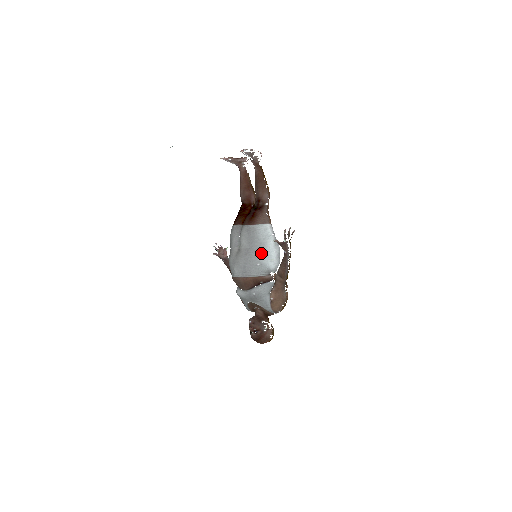
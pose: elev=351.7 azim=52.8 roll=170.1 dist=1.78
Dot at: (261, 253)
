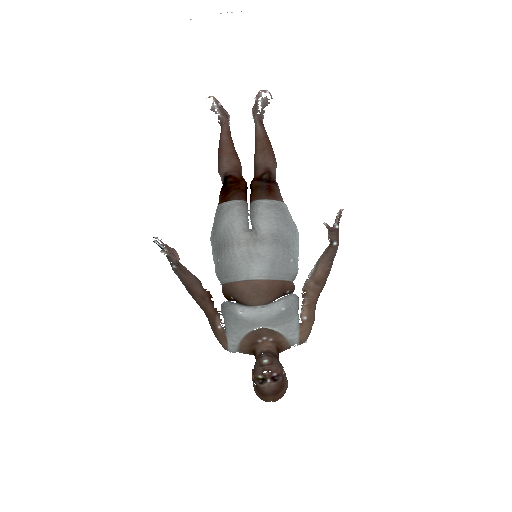
Dot at: (293, 244)
